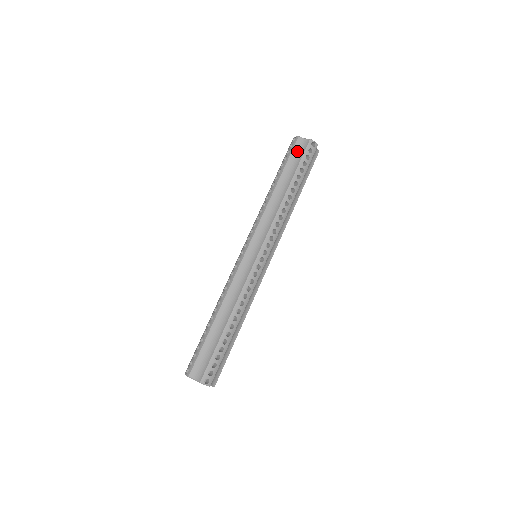
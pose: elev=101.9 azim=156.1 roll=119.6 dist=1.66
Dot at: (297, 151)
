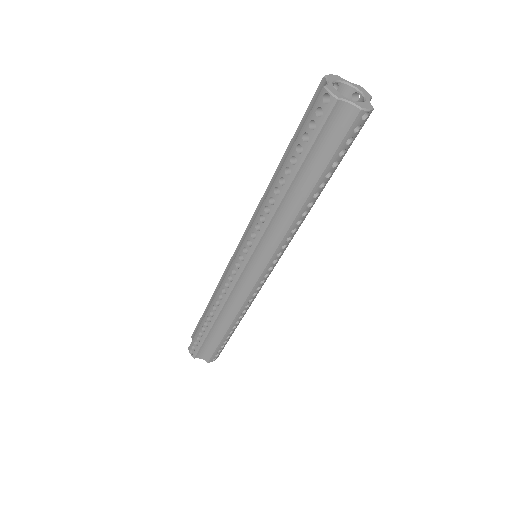
Dot at: (331, 129)
